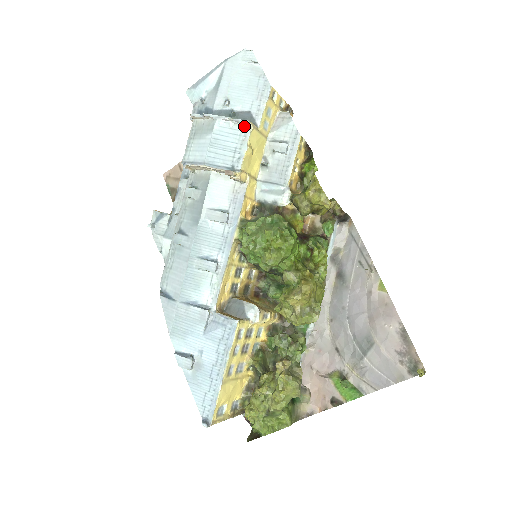
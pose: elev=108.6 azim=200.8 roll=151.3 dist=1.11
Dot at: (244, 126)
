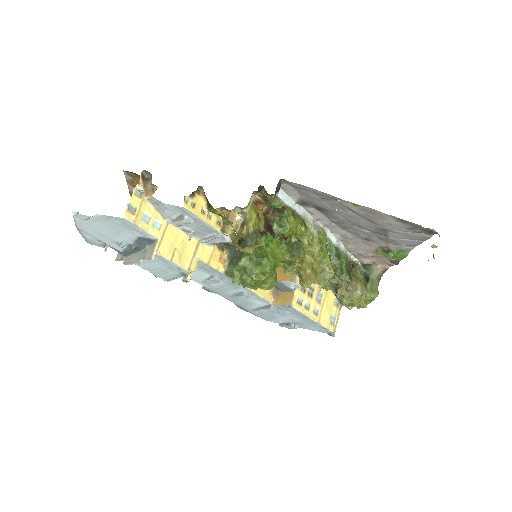
Dot at: (153, 257)
